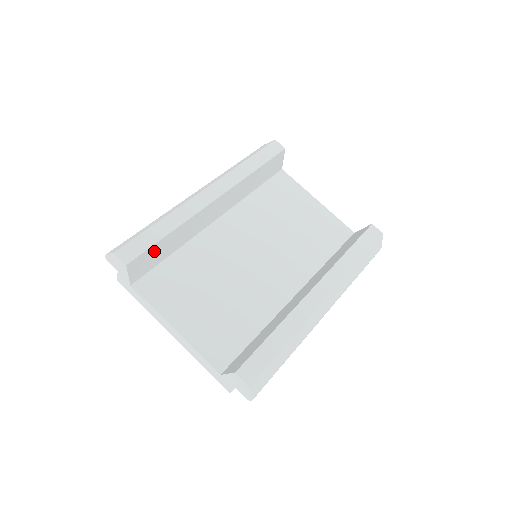
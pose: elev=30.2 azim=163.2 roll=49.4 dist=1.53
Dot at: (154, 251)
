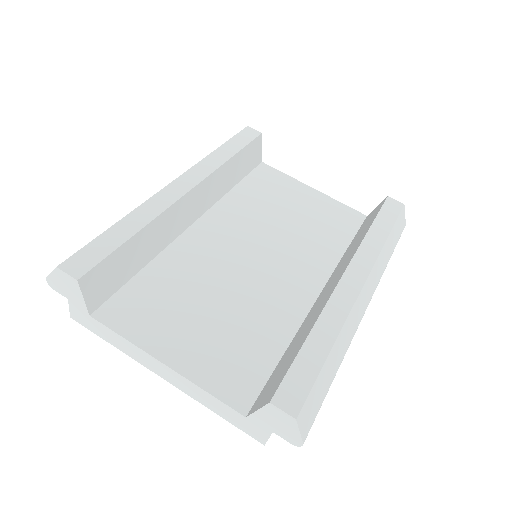
Dot at: (117, 261)
